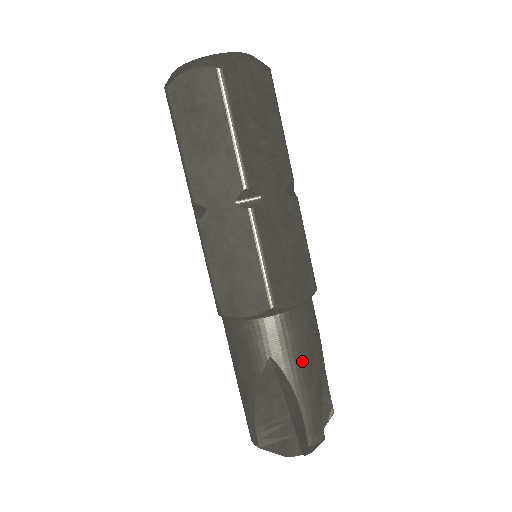
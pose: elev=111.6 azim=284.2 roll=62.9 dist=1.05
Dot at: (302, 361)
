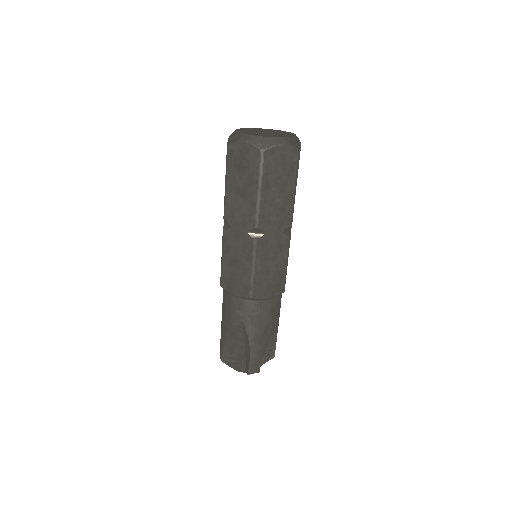
Dot at: (260, 329)
